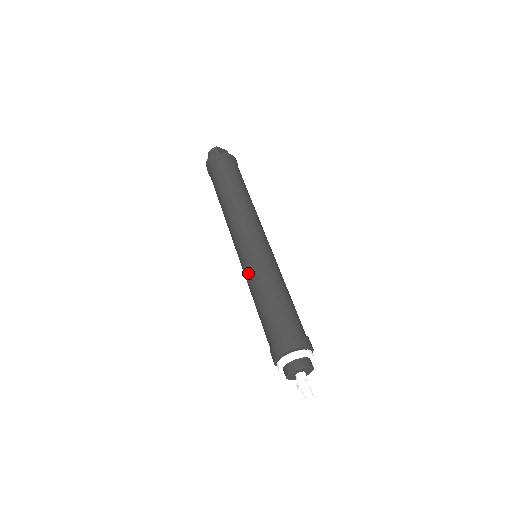
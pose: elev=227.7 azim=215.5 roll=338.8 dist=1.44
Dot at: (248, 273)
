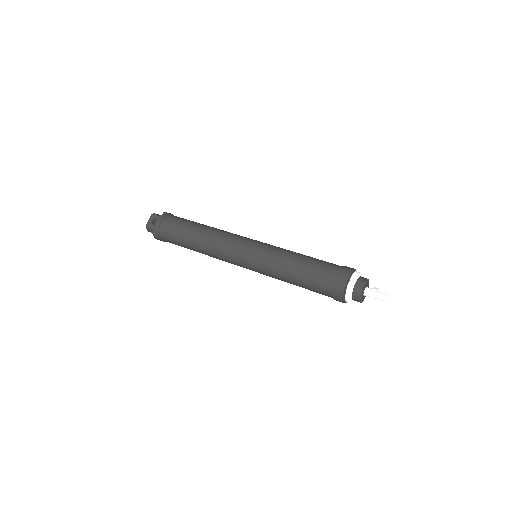
Dot at: occluded
